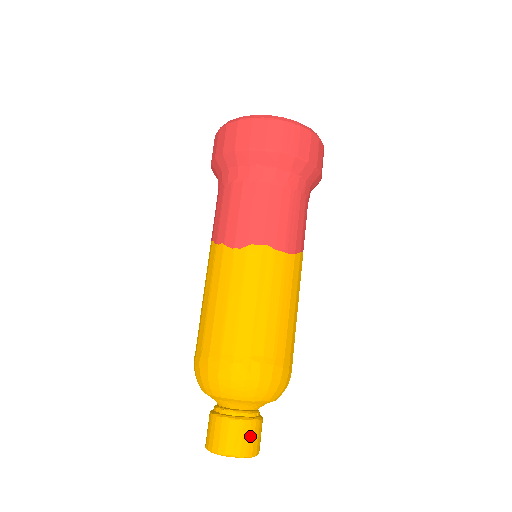
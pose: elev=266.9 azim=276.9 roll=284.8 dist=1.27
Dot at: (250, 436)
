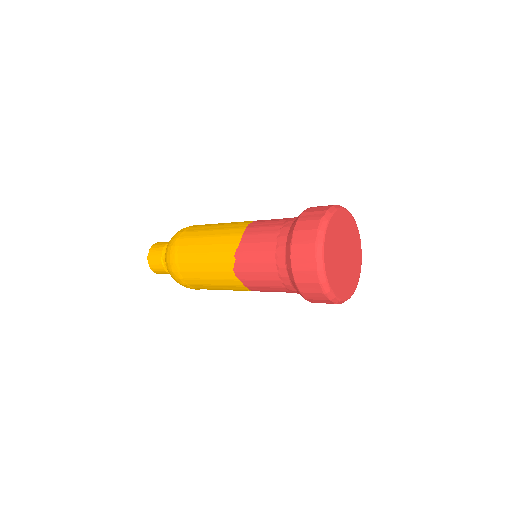
Dot at: occluded
